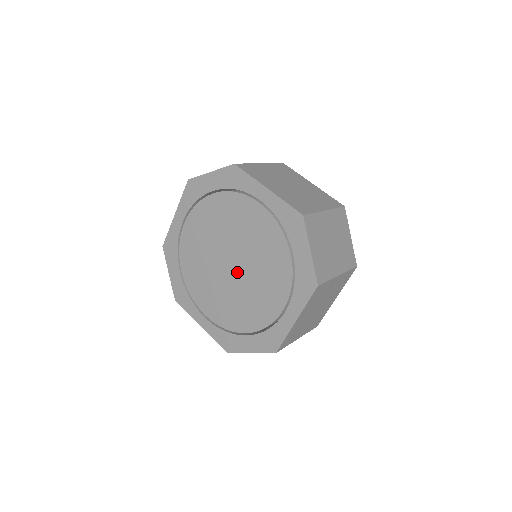
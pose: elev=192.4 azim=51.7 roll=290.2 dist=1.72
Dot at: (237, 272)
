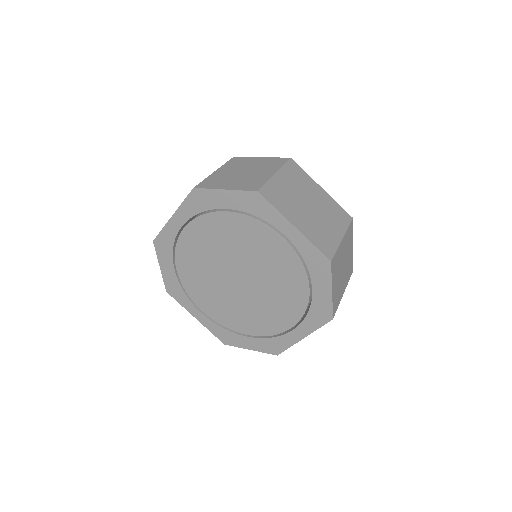
Dot at: (245, 287)
